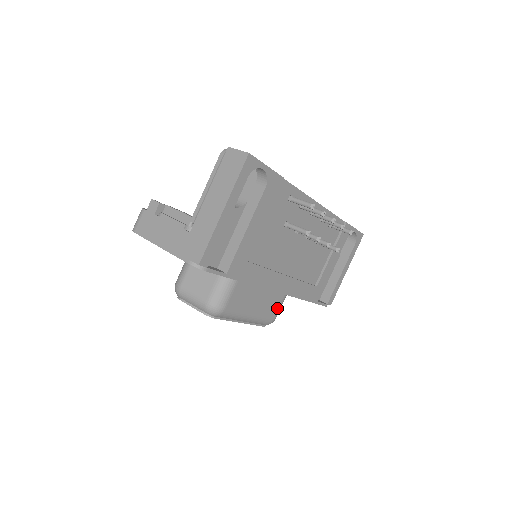
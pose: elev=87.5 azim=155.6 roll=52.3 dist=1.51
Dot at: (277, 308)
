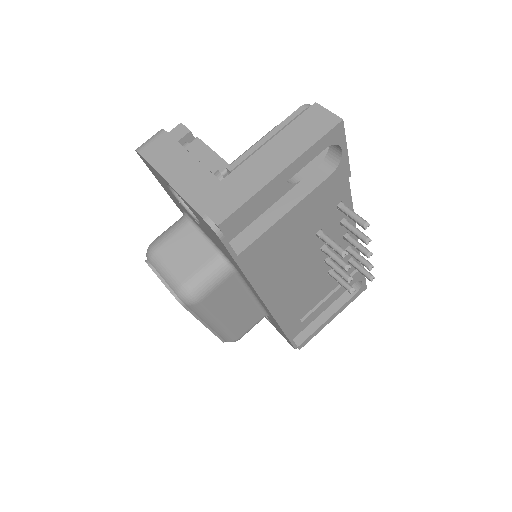
Dot at: (249, 327)
